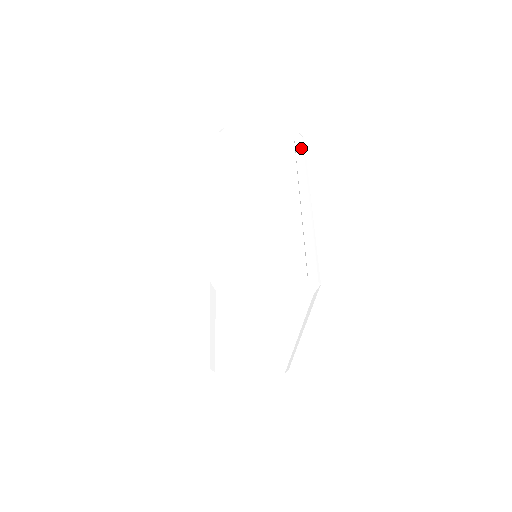
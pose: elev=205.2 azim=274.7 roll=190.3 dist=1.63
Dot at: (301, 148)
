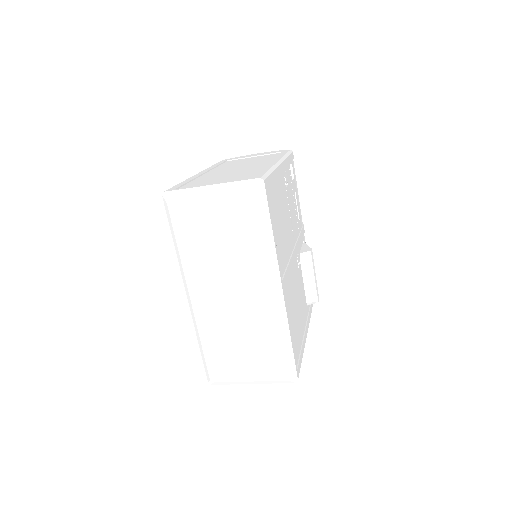
Dot at: (286, 152)
